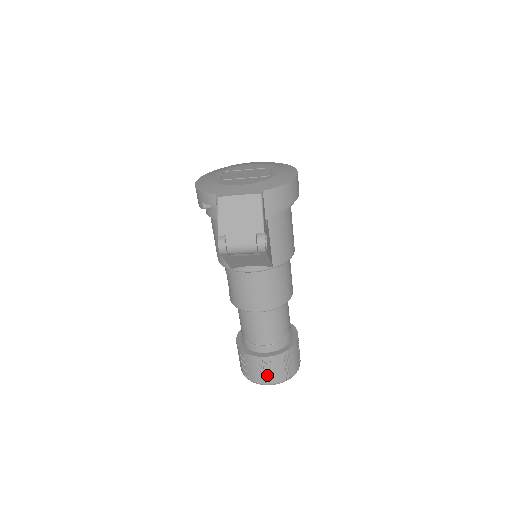
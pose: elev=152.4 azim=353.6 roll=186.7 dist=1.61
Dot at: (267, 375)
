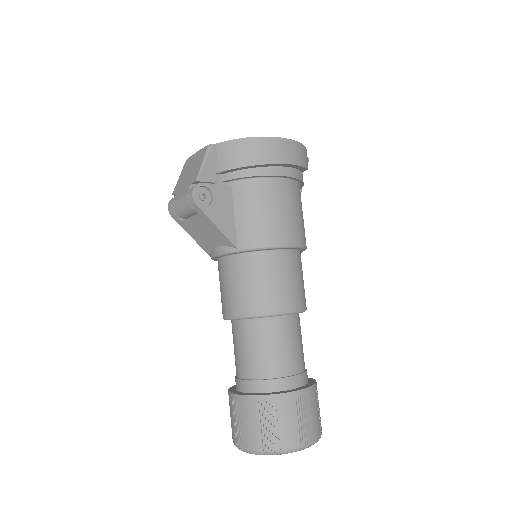
Dot at: (239, 429)
